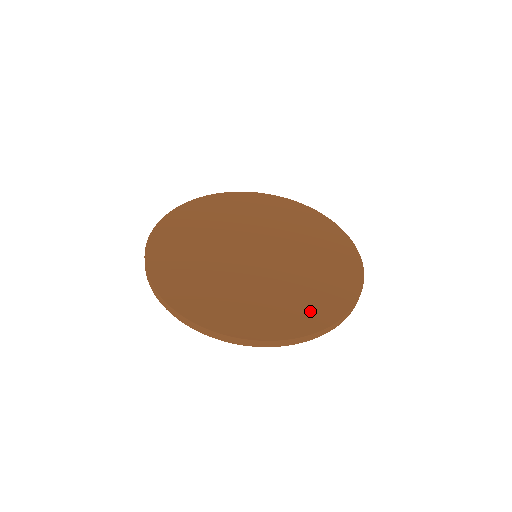
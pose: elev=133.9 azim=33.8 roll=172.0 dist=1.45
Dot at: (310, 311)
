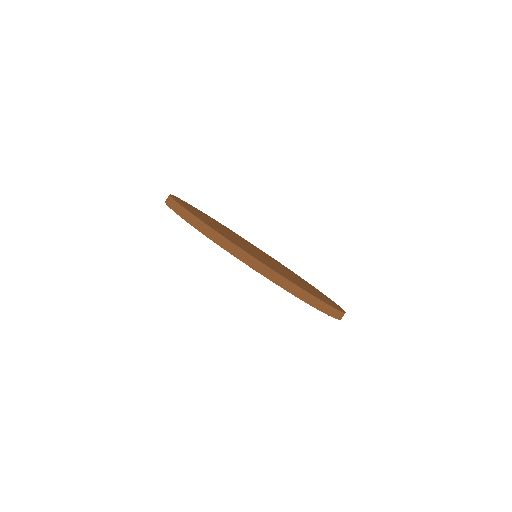
Dot at: (318, 296)
